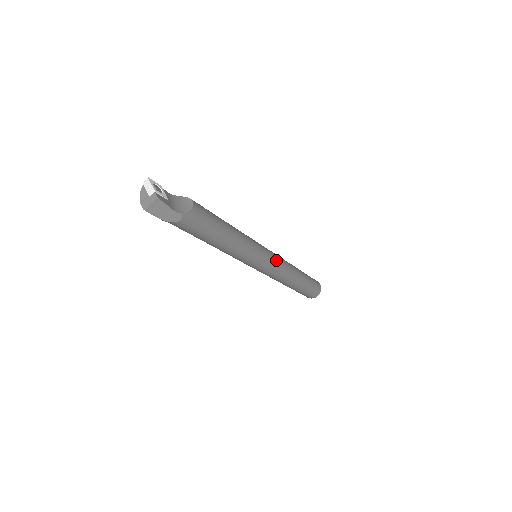
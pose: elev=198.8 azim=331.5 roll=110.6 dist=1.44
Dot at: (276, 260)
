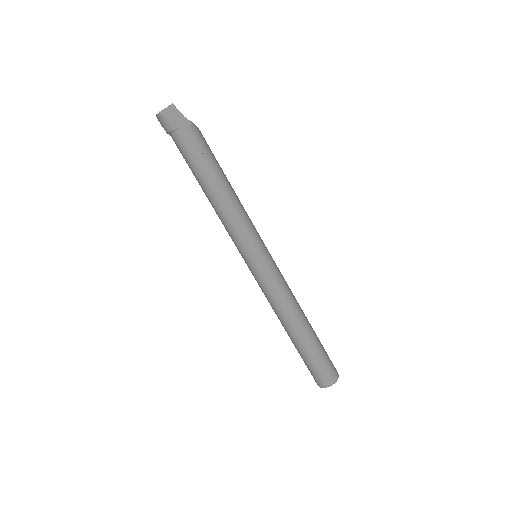
Dot at: (278, 268)
